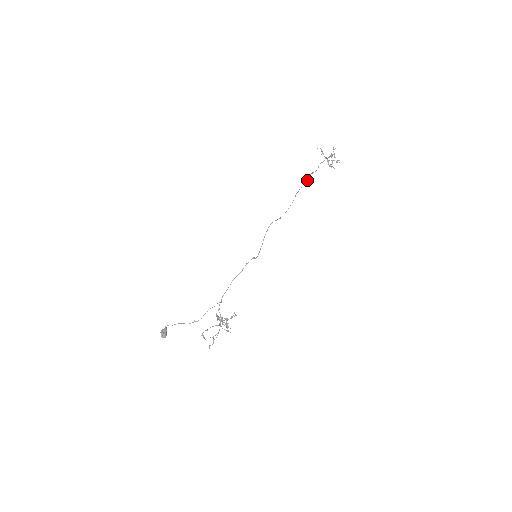
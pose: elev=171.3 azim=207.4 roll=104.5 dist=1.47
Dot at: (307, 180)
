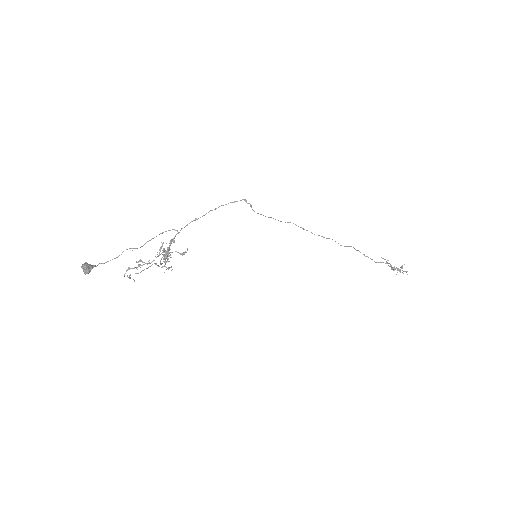
Dot at: (355, 249)
